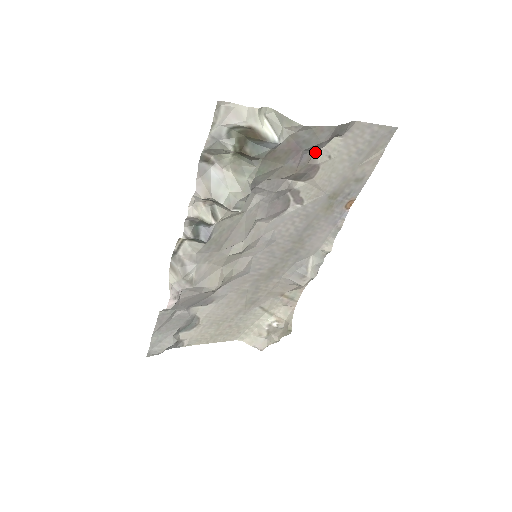
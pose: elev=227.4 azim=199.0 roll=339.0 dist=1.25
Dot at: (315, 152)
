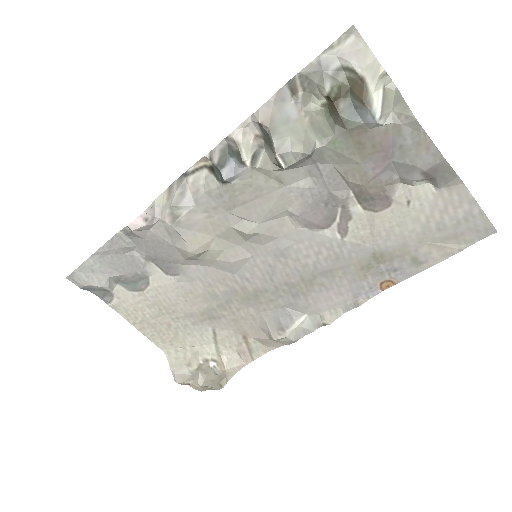
Dot at: (399, 183)
